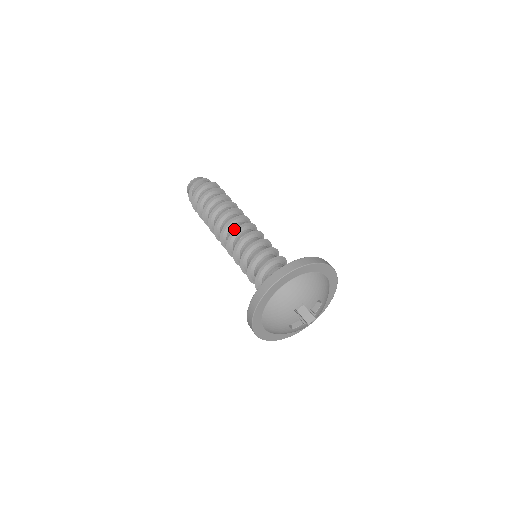
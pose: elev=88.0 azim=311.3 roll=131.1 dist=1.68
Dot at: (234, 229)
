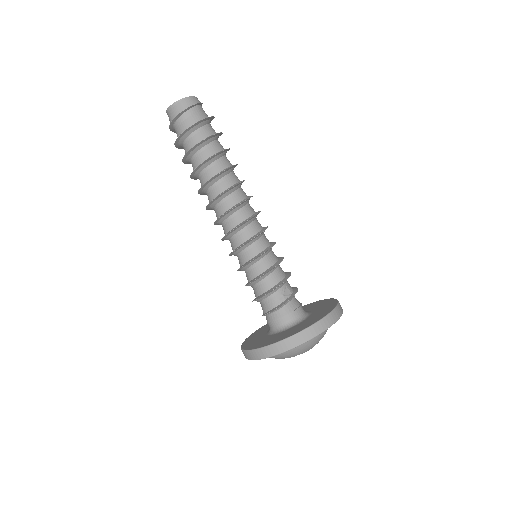
Dot at: (233, 229)
